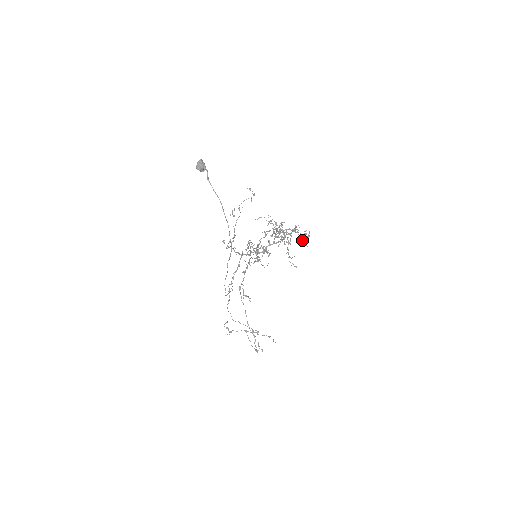
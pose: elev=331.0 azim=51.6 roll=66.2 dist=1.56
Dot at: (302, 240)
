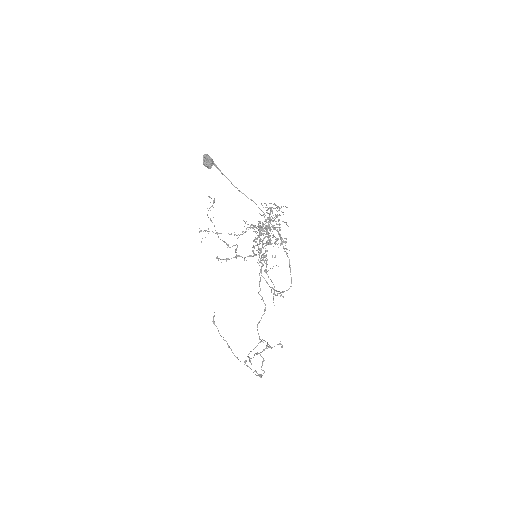
Dot at: occluded
